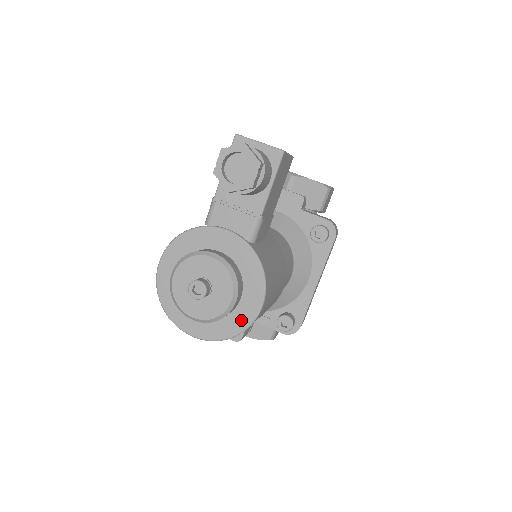
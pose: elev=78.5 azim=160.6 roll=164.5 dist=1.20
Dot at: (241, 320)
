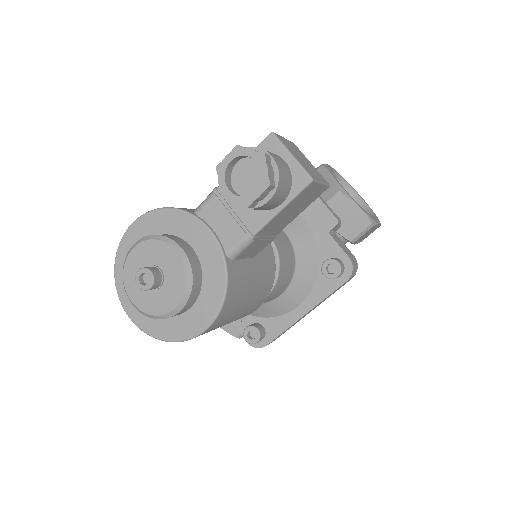
Dot at: (180, 330)
